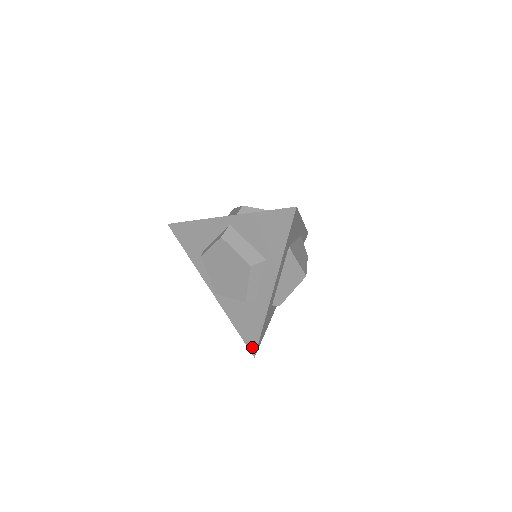
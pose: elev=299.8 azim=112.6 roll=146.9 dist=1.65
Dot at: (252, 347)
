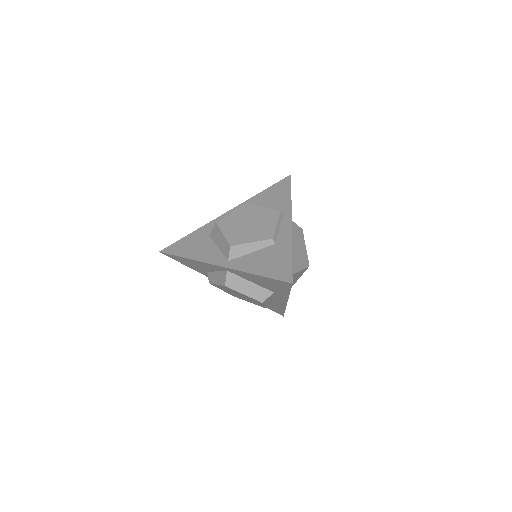
Dot at: (279, 313)
